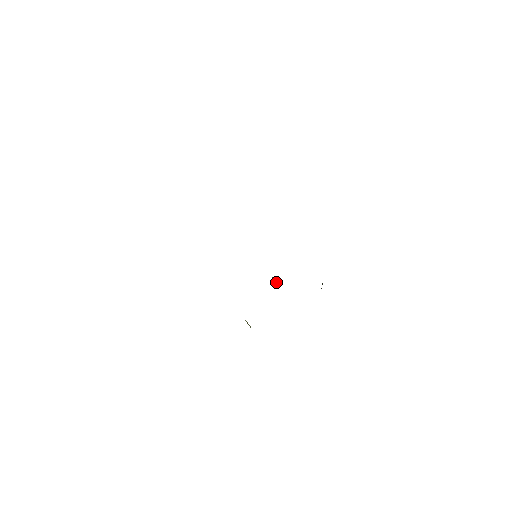
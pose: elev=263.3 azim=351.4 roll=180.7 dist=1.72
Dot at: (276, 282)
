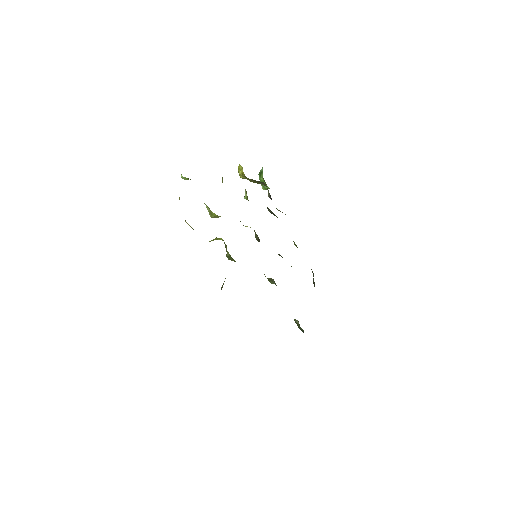
Dot at: occluded
